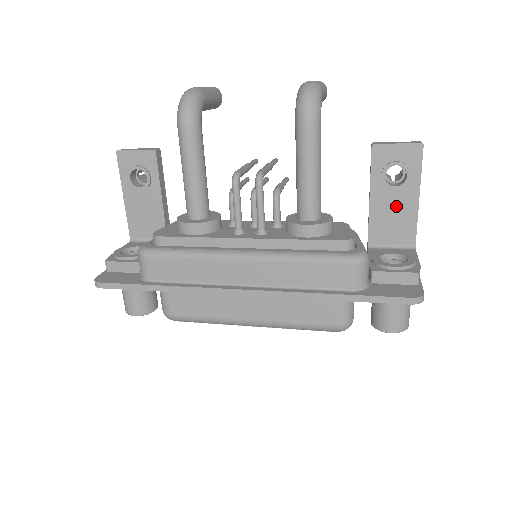
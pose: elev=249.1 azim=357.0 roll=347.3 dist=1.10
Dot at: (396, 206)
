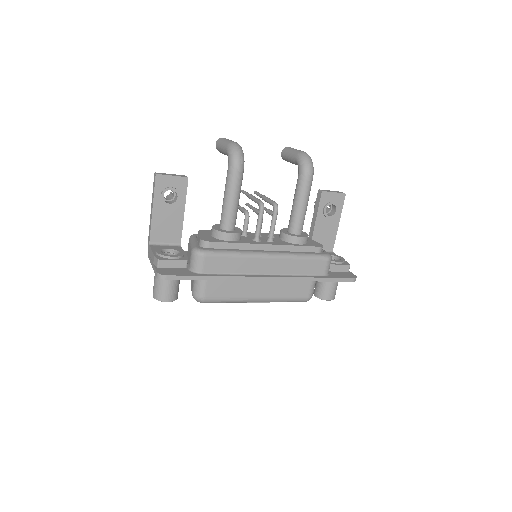
Dot at: (328, 227)
